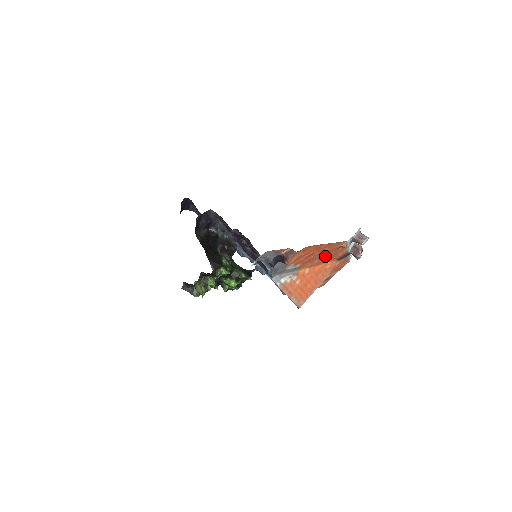
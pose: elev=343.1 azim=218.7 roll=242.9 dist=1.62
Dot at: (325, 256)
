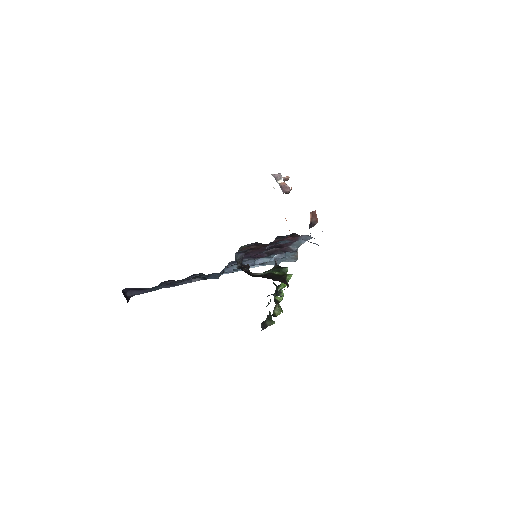
Dot at: occluded
